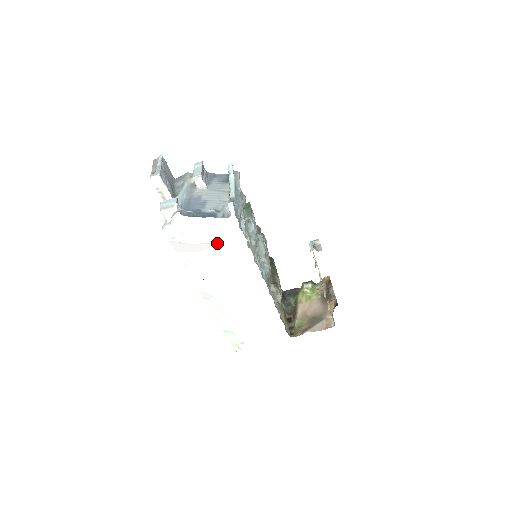
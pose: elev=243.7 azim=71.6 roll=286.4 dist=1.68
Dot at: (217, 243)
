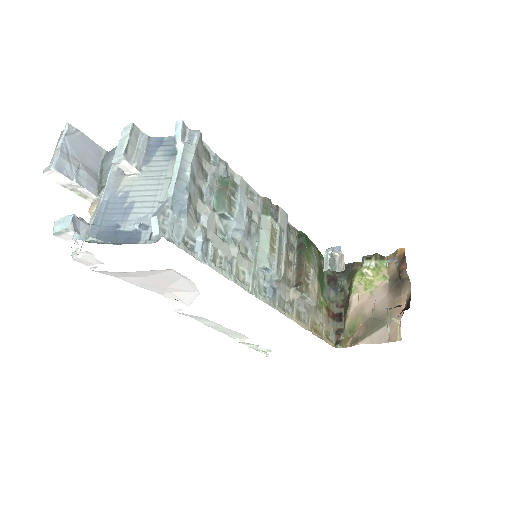
Dot at: occluded
